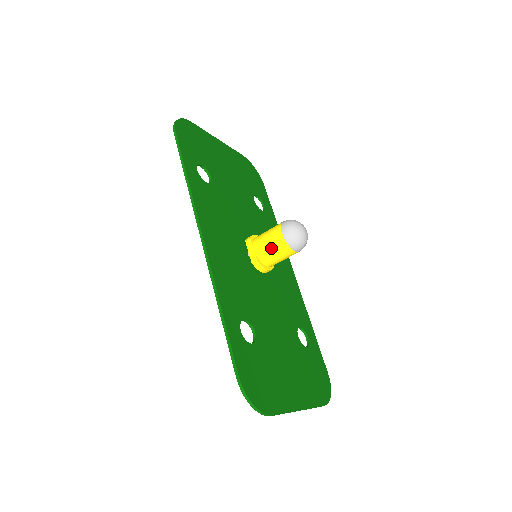
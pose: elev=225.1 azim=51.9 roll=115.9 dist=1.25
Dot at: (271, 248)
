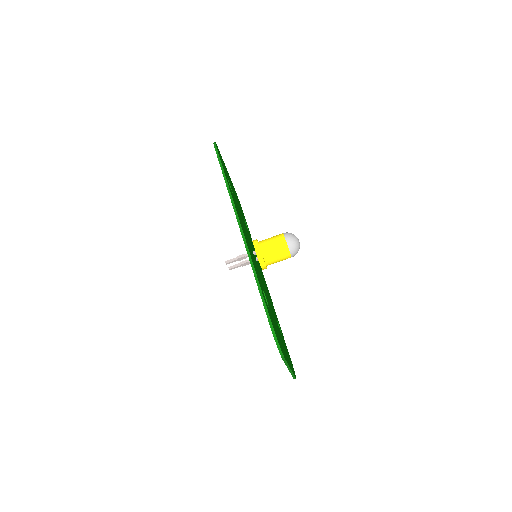
Dot at: (275, 249)
